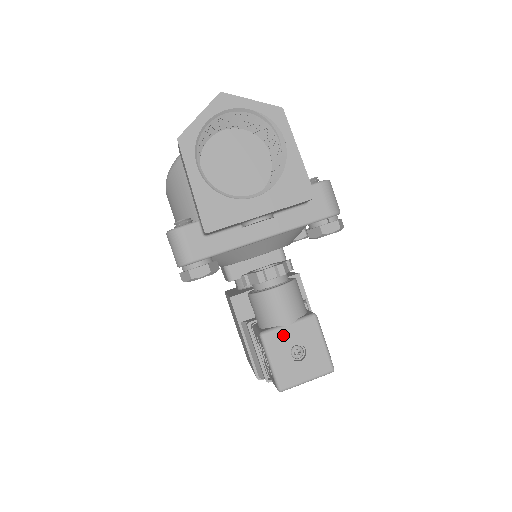
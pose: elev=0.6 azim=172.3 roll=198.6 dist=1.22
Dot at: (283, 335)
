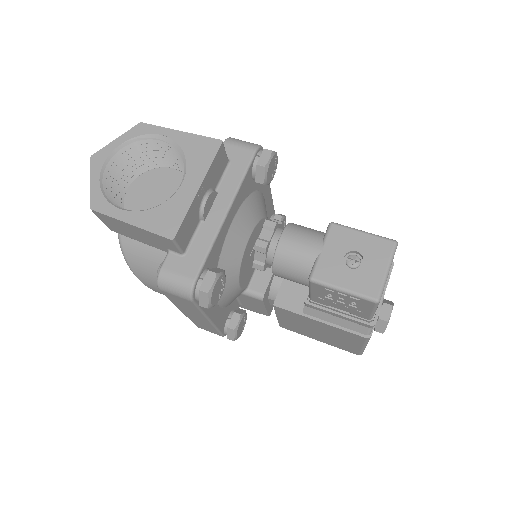
Dot at: (326, 261)
